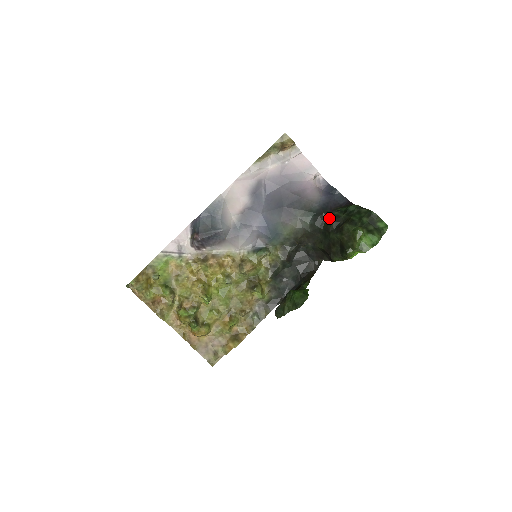
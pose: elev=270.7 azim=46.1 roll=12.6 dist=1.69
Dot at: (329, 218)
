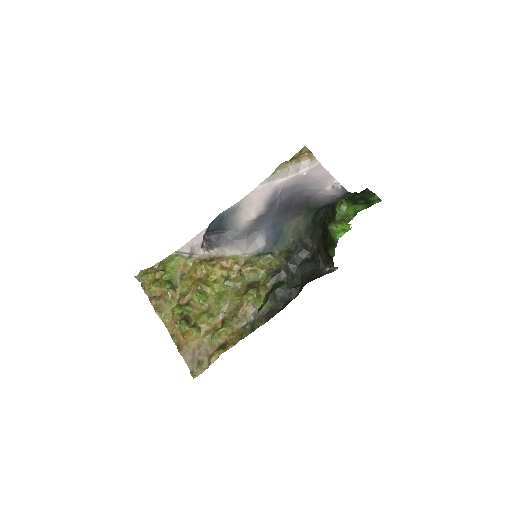
Dot at: (329, 209)
